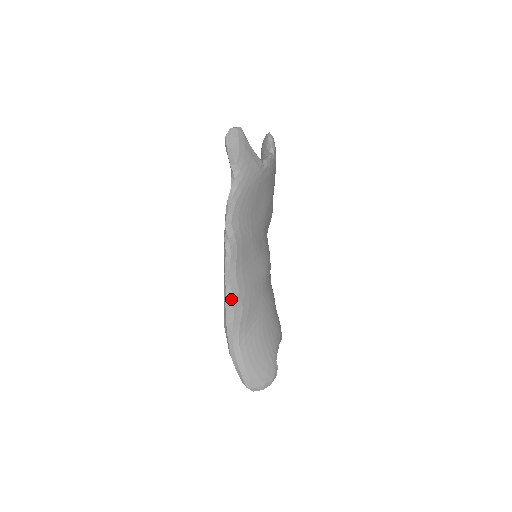
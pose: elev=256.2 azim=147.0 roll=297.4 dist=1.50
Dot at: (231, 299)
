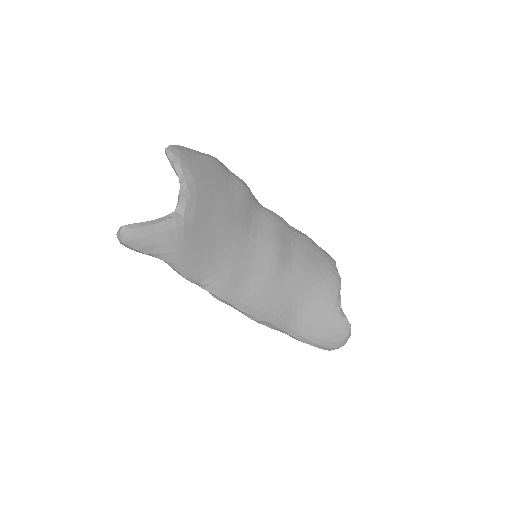
Dot at: (257, 319)
